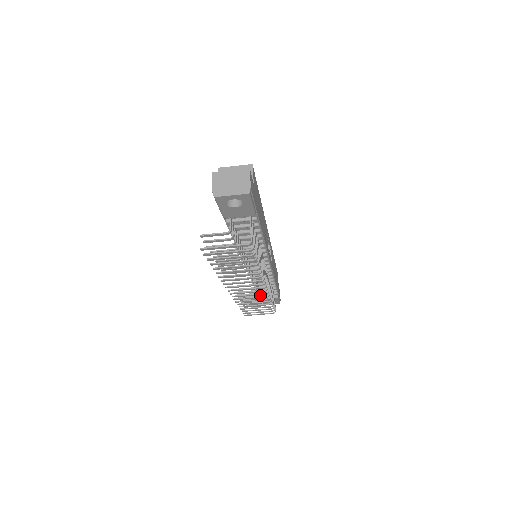
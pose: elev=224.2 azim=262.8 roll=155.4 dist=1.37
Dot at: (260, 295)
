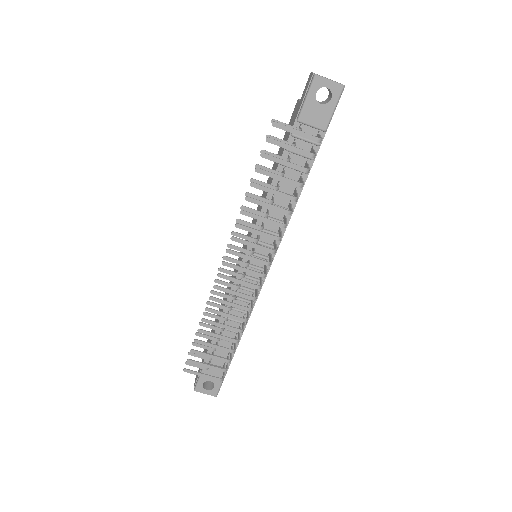
Dot at: (217, 344)
